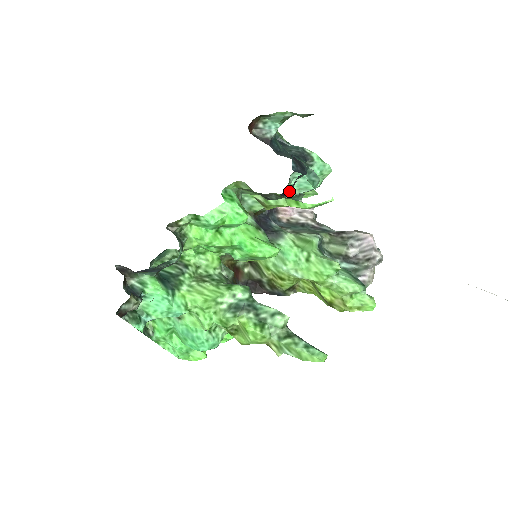
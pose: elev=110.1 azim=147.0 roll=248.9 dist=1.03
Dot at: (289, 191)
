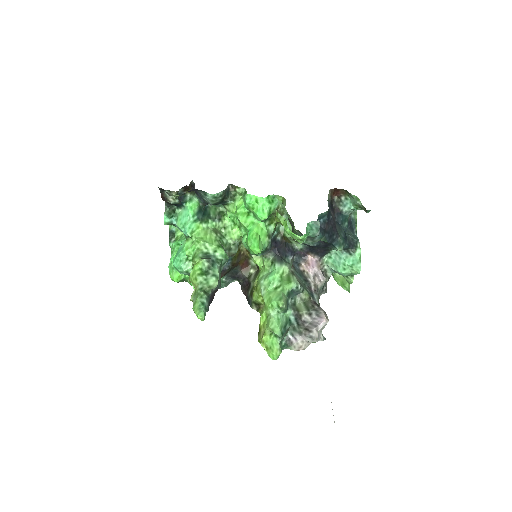
Dot at: occluded
